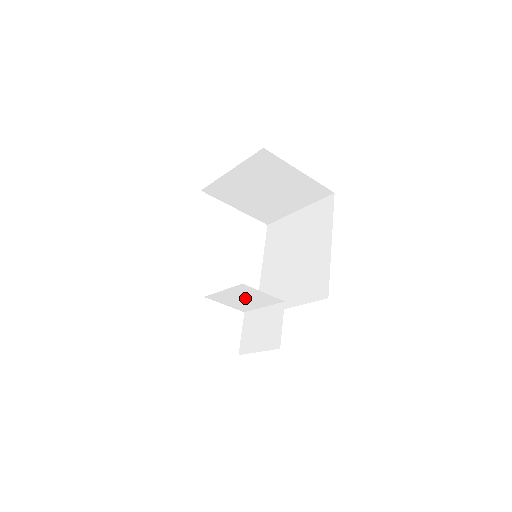
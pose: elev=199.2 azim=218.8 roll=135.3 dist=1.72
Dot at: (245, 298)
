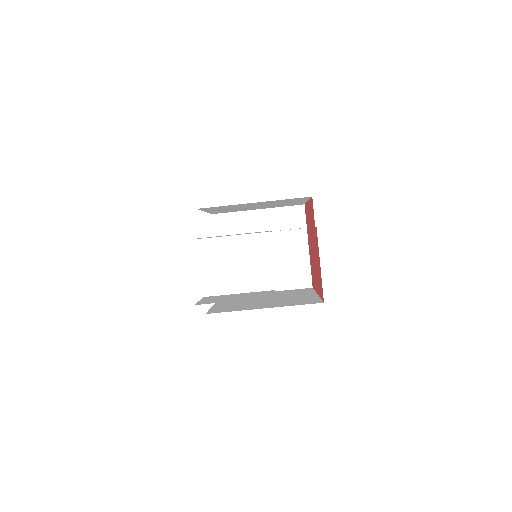
Dot at: (240, 263)
